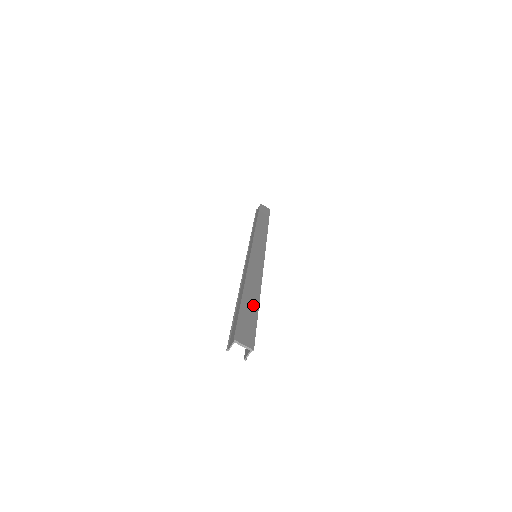
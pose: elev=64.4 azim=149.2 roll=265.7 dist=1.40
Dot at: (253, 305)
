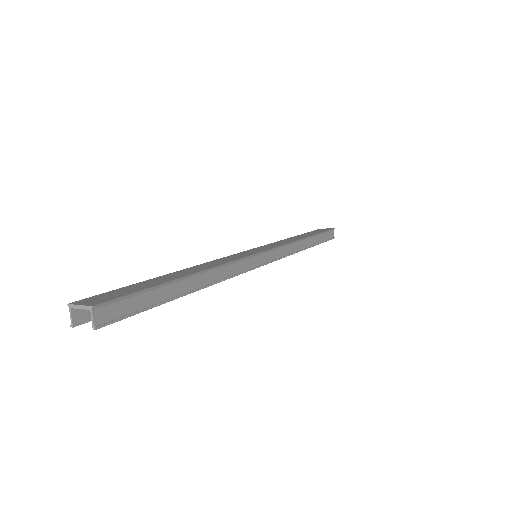
Dot at: (169, 279)
